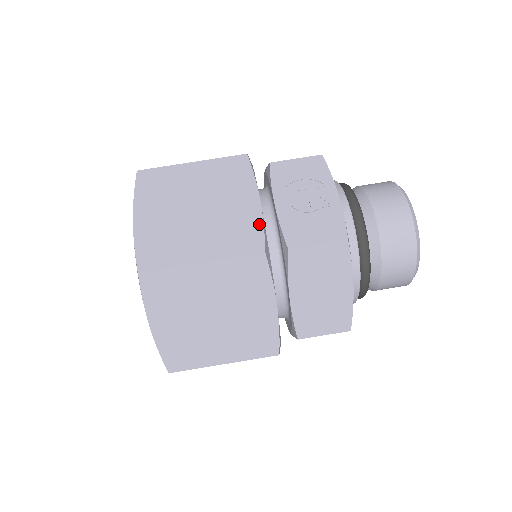
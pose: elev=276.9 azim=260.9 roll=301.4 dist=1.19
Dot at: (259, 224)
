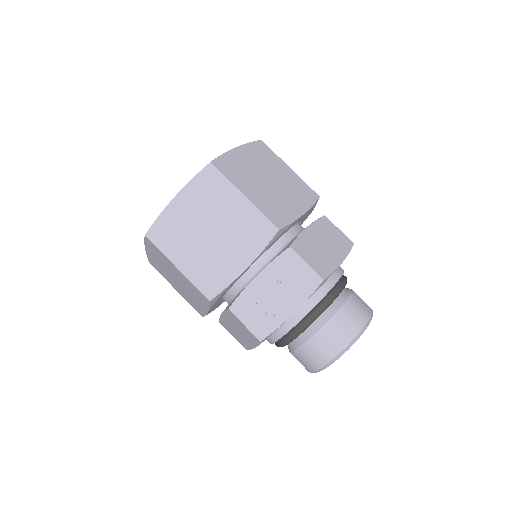
Dot at: (227, 283)
